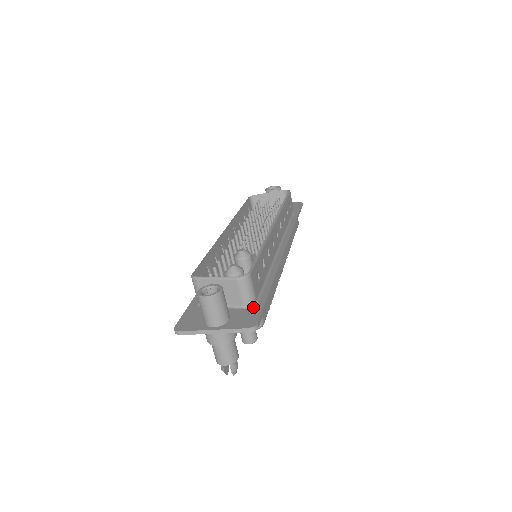
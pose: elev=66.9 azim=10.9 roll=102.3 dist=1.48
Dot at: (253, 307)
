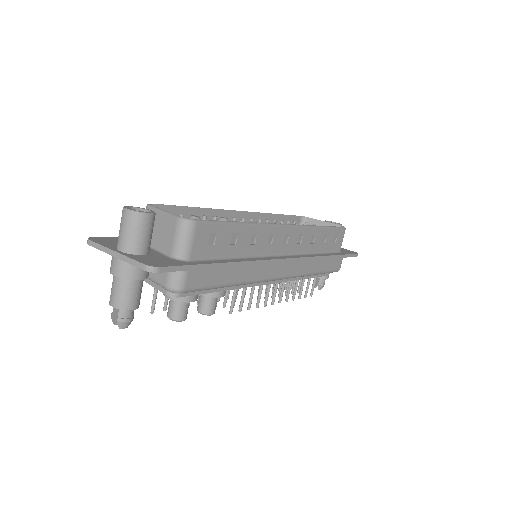
Dot at: (179, 260)
